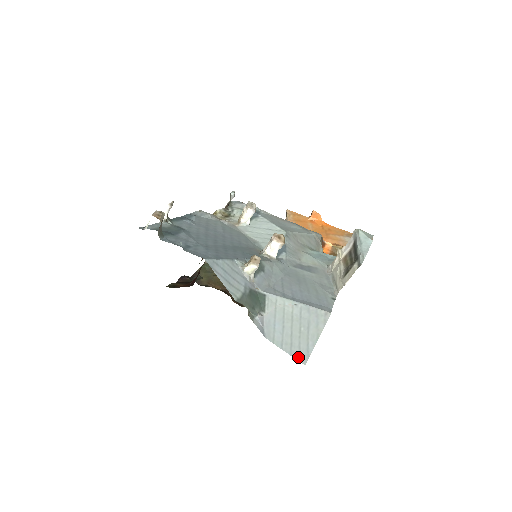
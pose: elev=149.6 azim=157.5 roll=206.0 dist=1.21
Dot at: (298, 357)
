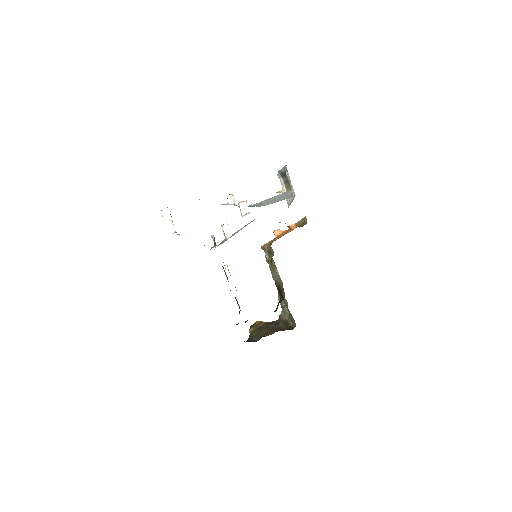
Dot at: occluded
